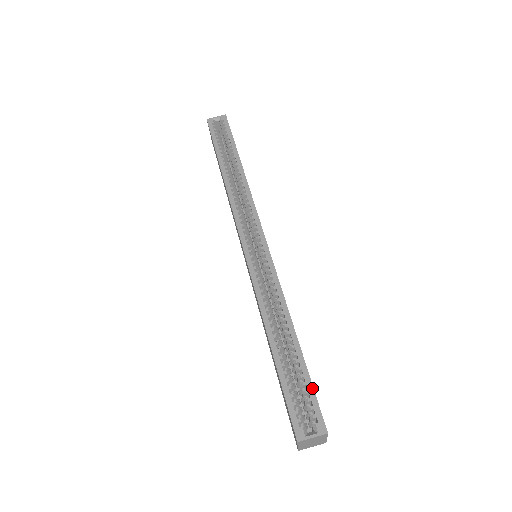
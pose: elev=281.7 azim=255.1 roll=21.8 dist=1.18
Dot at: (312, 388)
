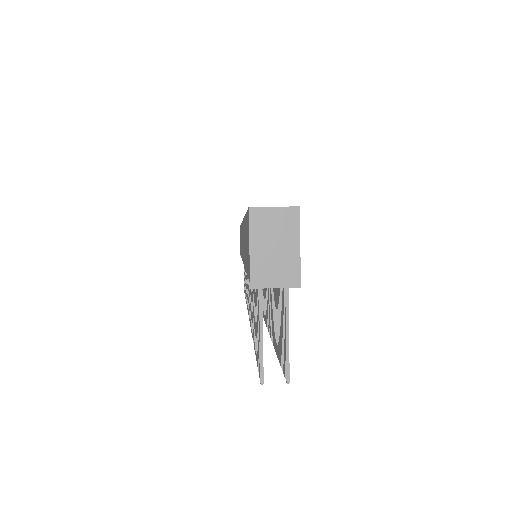
Dot at: occluded
